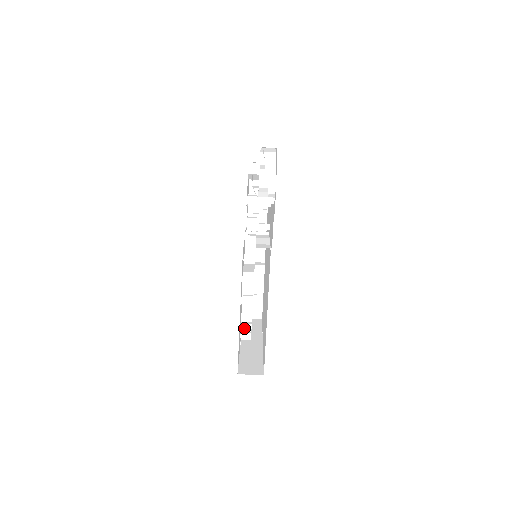
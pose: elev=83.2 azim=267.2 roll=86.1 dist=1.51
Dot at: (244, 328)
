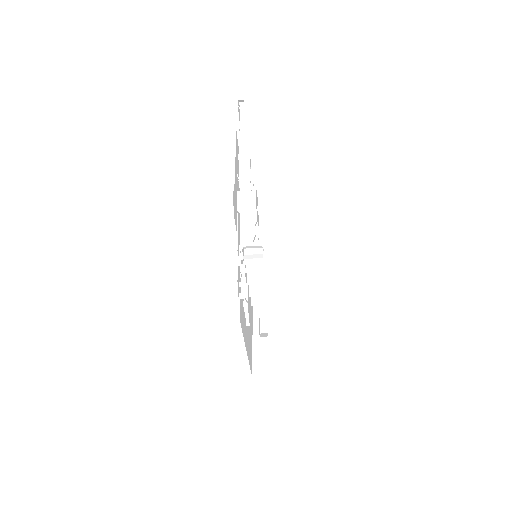
Dot at: occluded
